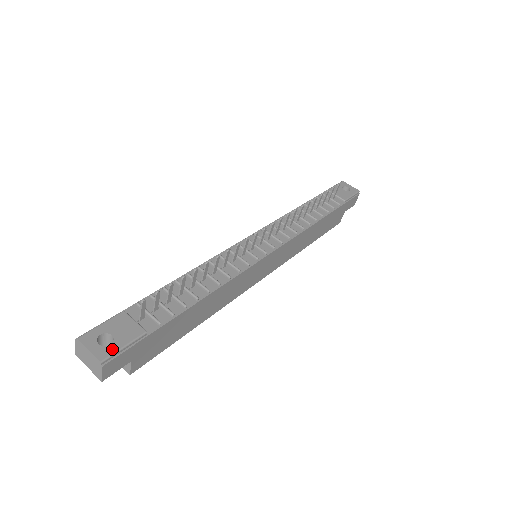
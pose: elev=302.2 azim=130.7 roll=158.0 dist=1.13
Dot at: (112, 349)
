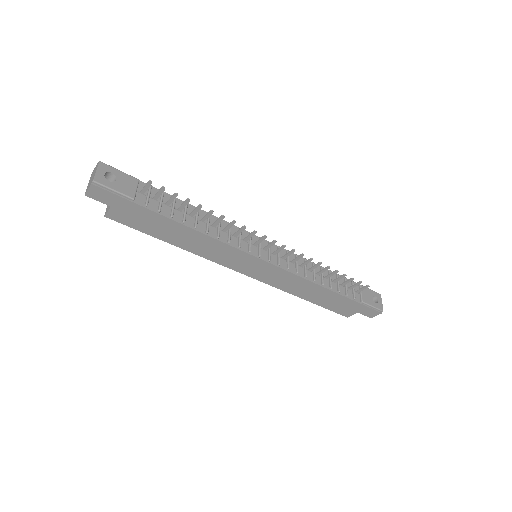
Dot at: (107, 183)
